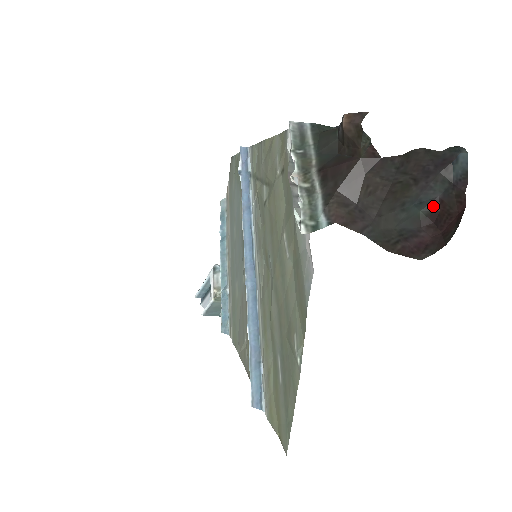
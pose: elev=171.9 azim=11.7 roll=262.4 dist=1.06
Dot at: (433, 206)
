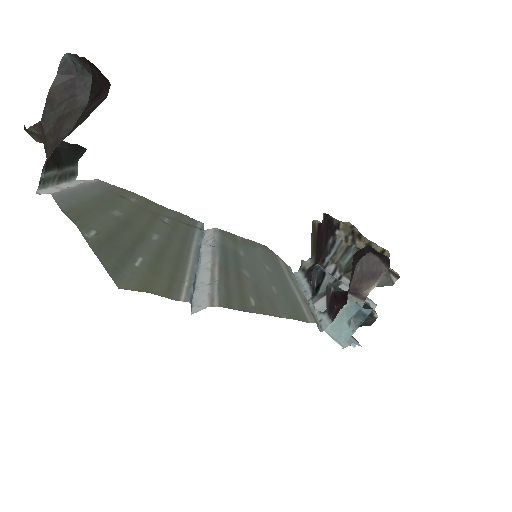
Dot at: occluded
